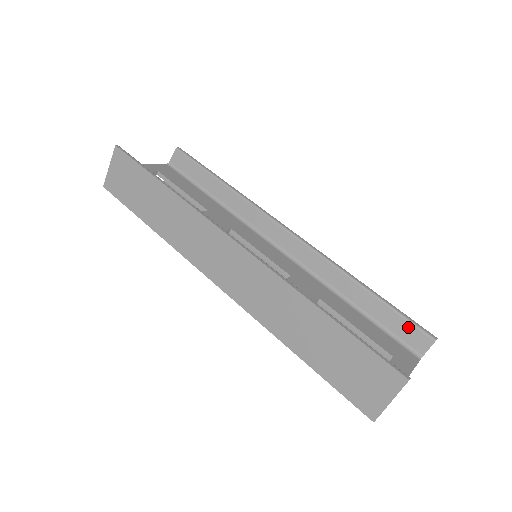
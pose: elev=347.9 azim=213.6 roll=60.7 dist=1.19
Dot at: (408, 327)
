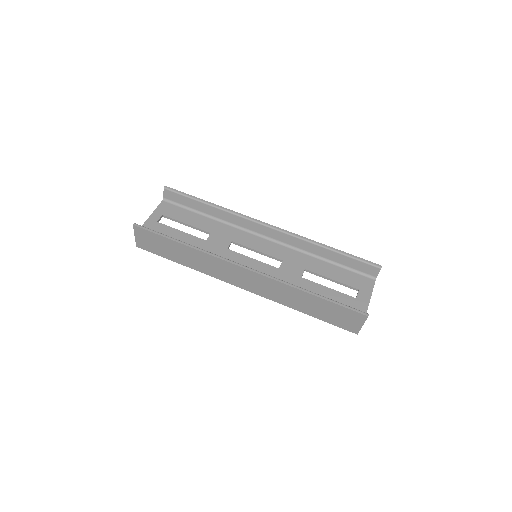
Dot at: (363, 265)
